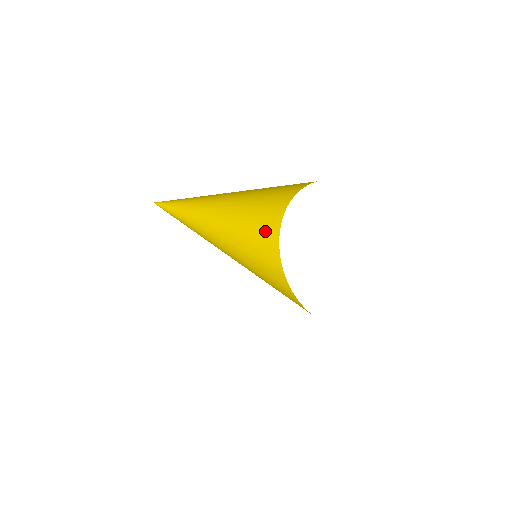
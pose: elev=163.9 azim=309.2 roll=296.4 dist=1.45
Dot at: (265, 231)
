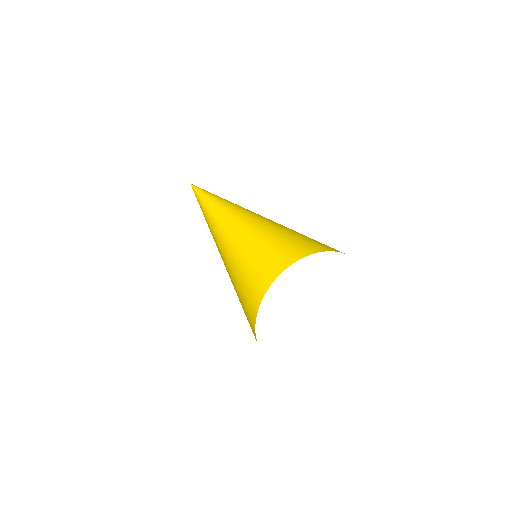
Dot at: (247, 302)
